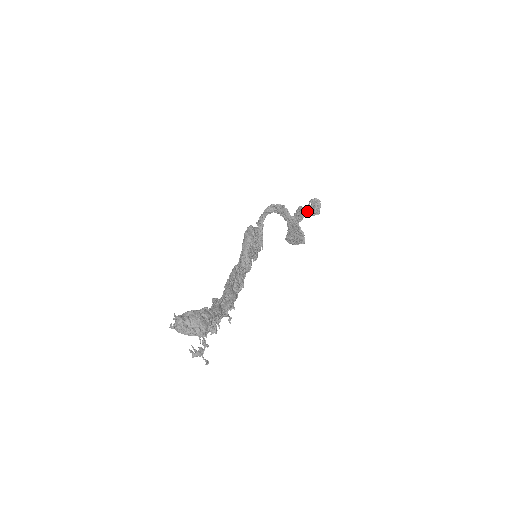
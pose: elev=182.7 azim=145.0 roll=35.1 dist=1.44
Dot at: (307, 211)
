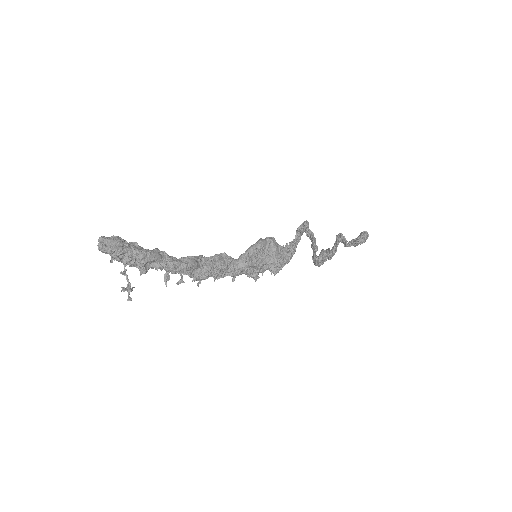
Dot at: occluded
